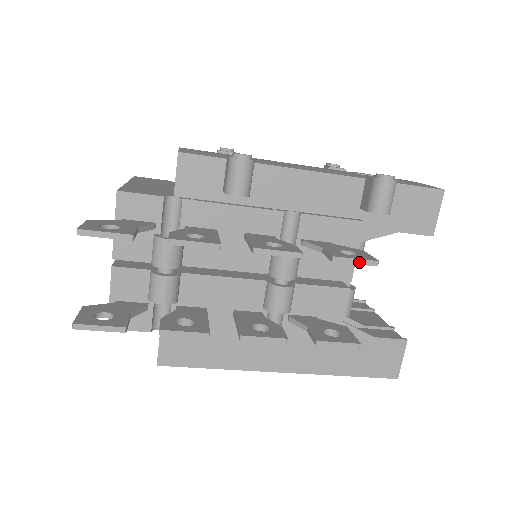
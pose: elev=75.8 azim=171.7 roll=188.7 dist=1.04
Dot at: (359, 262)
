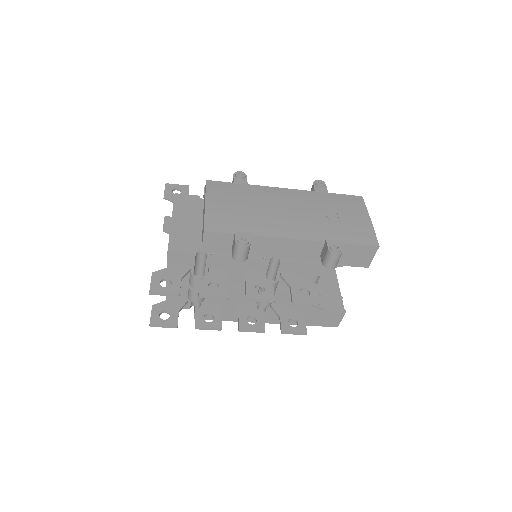
Dot at: (308, 304)
